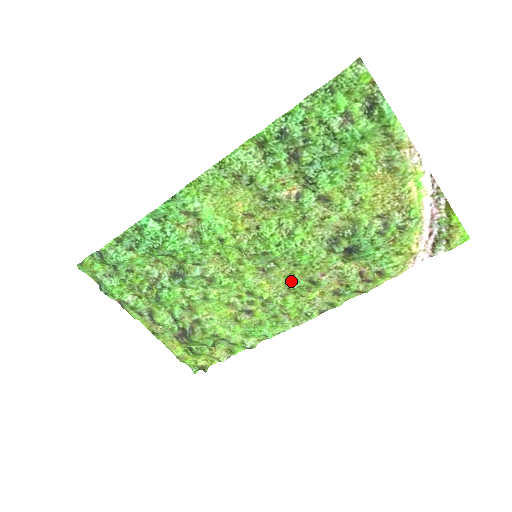
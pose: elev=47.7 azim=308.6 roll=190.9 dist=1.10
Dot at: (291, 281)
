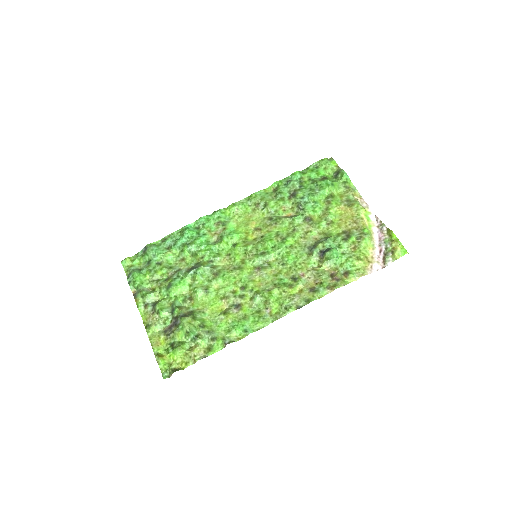
Dot at: (278, 279)
